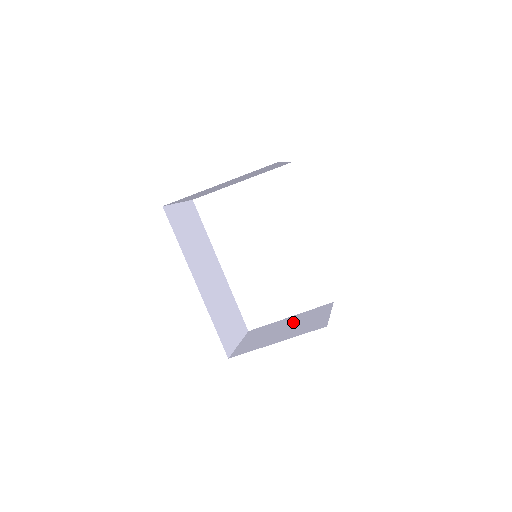
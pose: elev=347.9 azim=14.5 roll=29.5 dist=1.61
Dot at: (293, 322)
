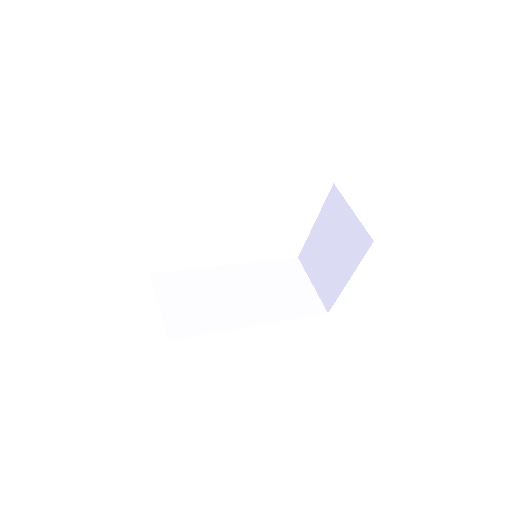
Dot at: (328, 236)
